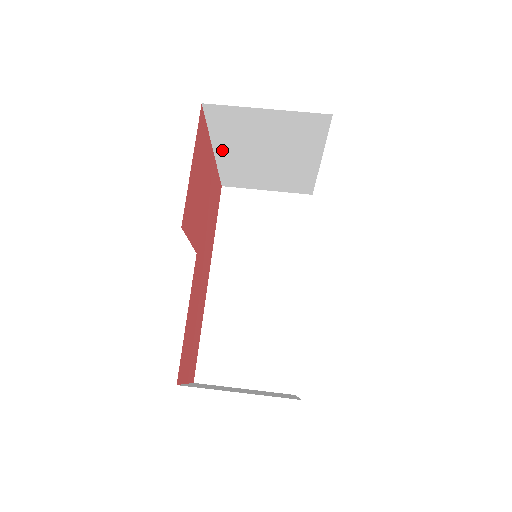
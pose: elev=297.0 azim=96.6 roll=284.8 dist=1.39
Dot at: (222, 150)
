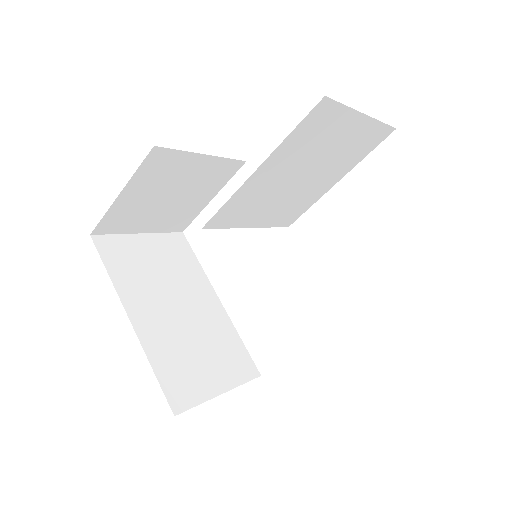
Dot at: (135, 312)
